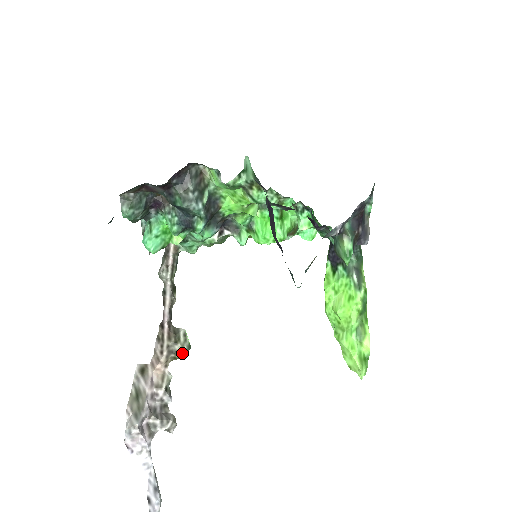
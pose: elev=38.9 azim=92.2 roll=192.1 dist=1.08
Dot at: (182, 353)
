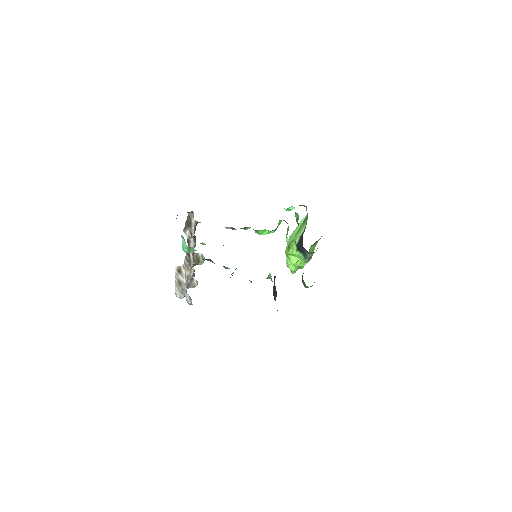
Dot at: occluded
